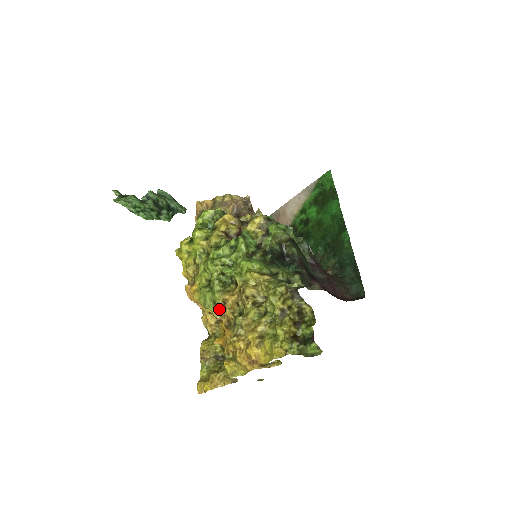
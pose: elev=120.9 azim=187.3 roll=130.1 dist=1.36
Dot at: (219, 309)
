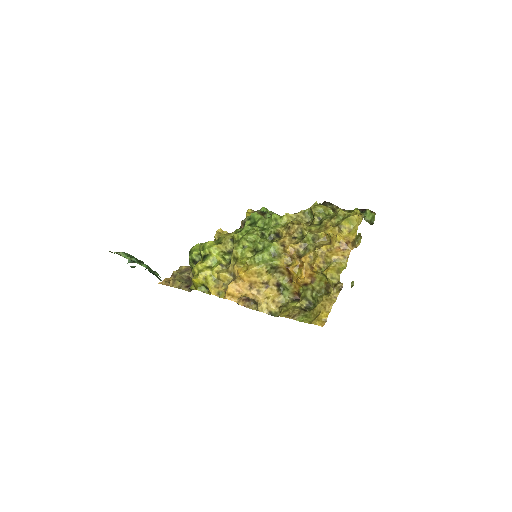
Dot at: (281, 257)
